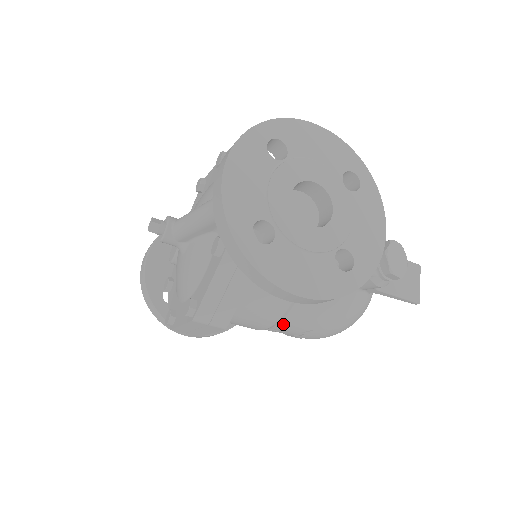
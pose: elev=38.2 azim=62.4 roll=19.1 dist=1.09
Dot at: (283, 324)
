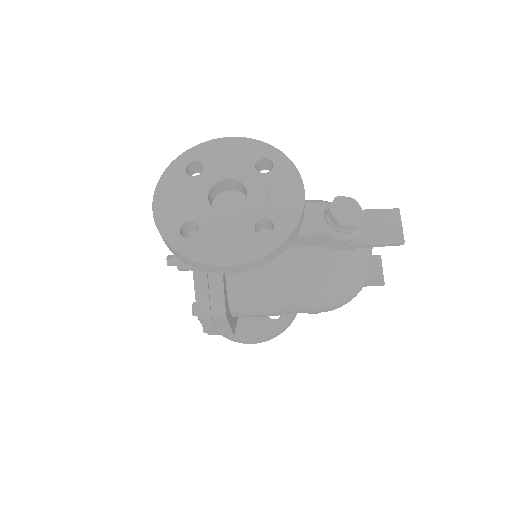
Dot at: (286, 302)
